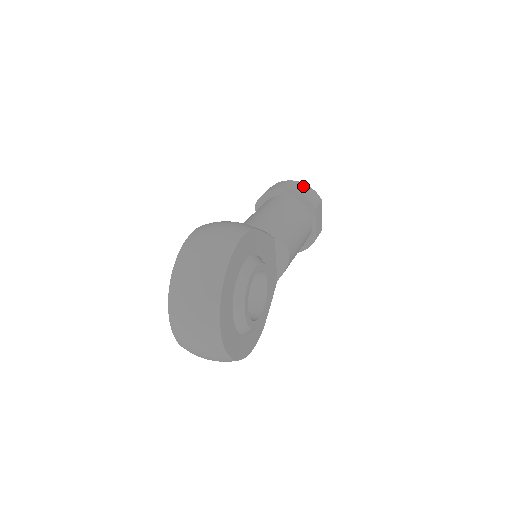
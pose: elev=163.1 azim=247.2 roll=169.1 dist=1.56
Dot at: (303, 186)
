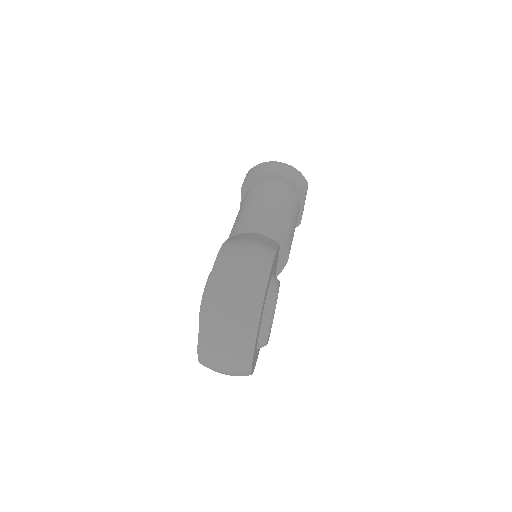
Dot at: (293, 171)
